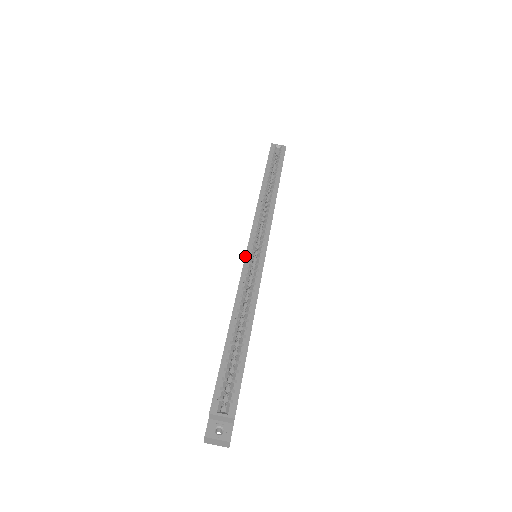
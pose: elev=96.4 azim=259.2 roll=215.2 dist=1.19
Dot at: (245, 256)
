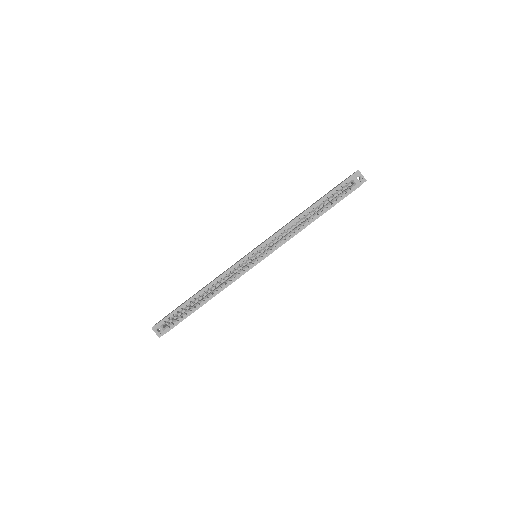
Dot at: (241, 259)
